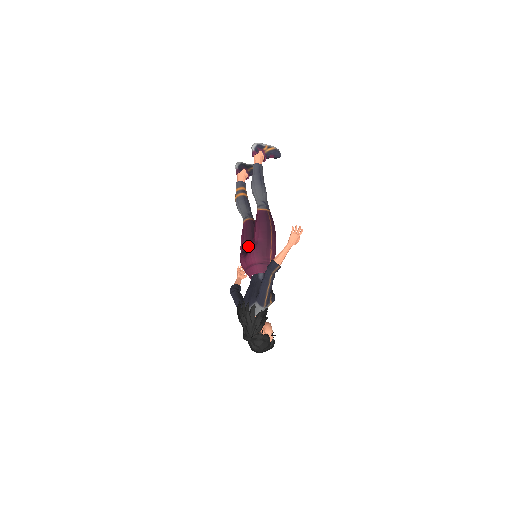
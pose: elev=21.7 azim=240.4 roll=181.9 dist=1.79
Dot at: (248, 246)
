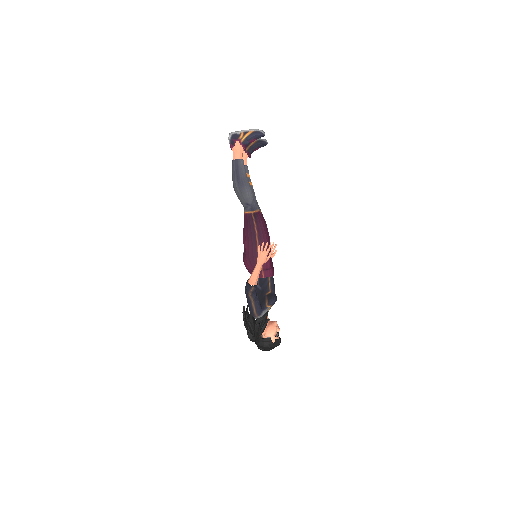
Dot at: occluded
